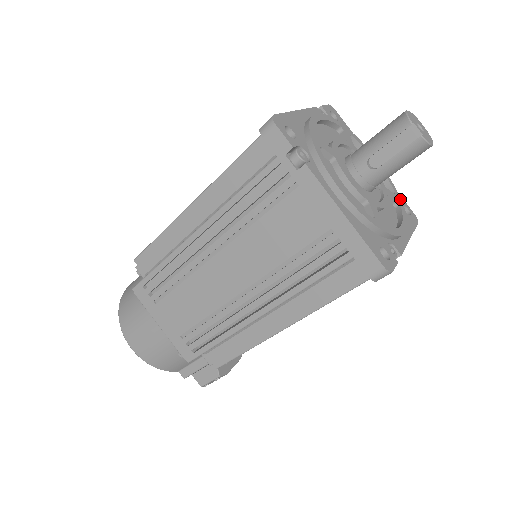
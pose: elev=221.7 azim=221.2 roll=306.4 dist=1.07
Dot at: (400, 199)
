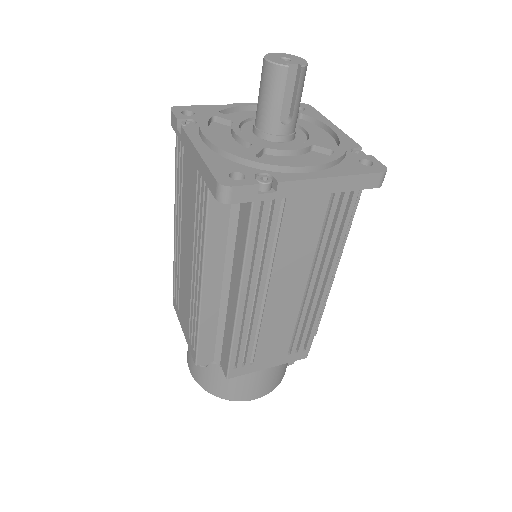
Dot at: occluded
